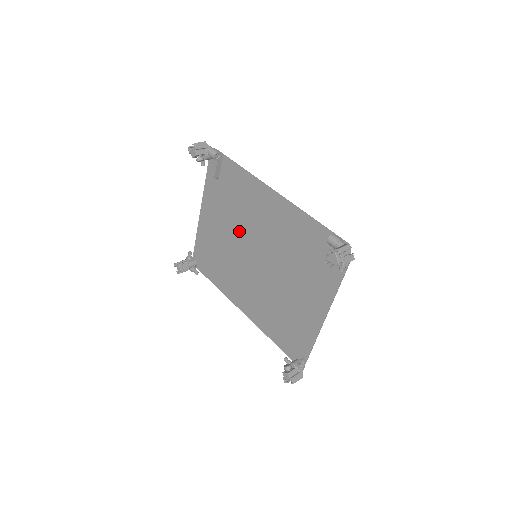
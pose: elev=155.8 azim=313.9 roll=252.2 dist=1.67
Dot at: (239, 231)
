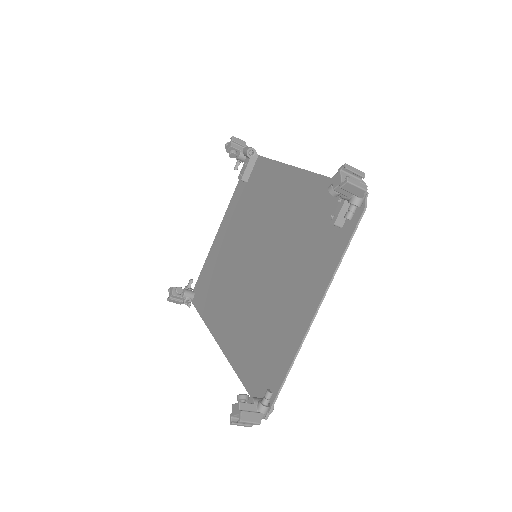
Dot at: (248, 234)
